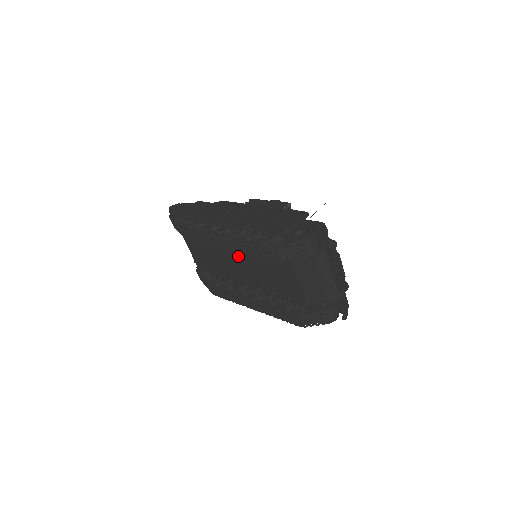
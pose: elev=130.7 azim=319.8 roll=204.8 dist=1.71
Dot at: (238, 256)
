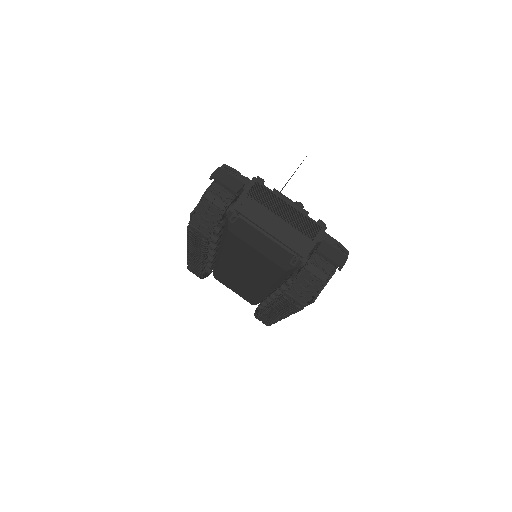
Dot at: (231, 265)
